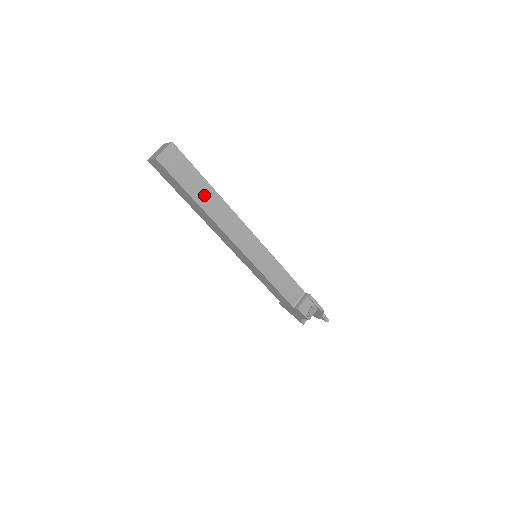
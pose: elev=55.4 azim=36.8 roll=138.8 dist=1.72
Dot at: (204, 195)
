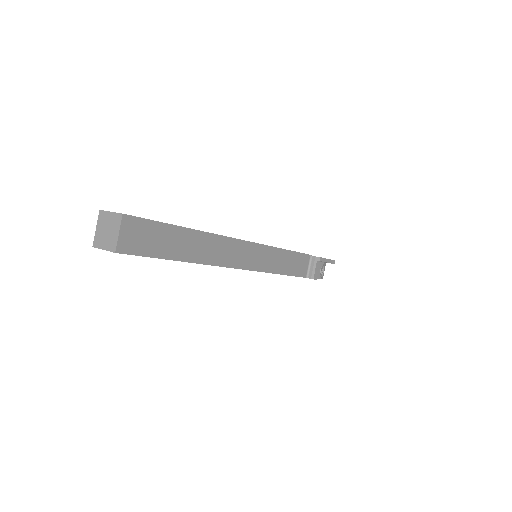
Dot at: (188, 246)
